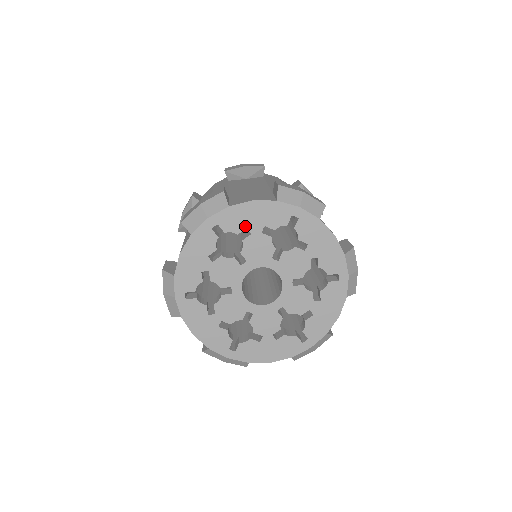
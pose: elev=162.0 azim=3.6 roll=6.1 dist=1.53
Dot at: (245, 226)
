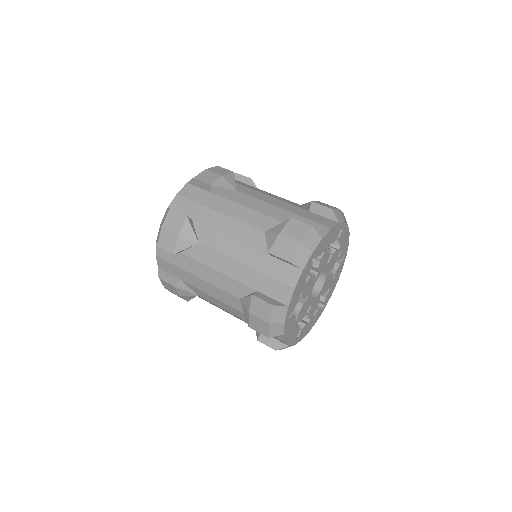
Dot at: (324, 248)
